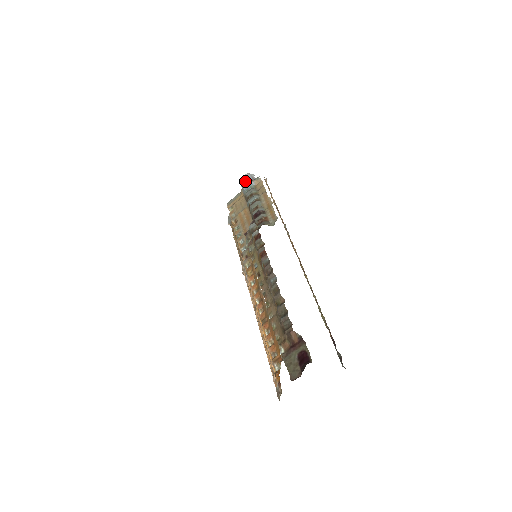
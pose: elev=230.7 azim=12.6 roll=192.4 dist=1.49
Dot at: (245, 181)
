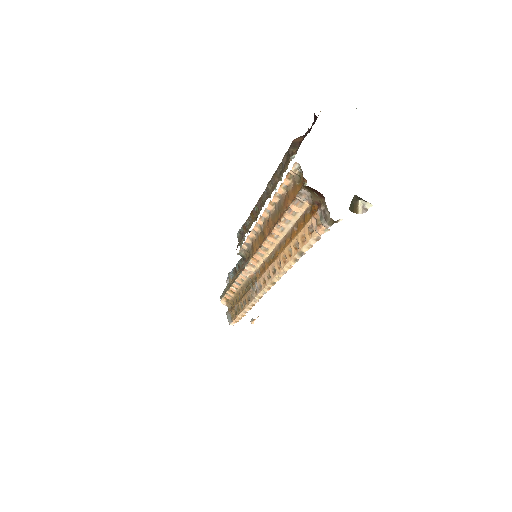
Dot at: occluded
